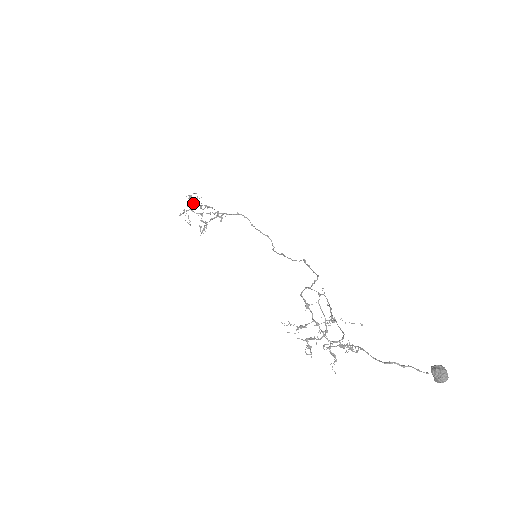
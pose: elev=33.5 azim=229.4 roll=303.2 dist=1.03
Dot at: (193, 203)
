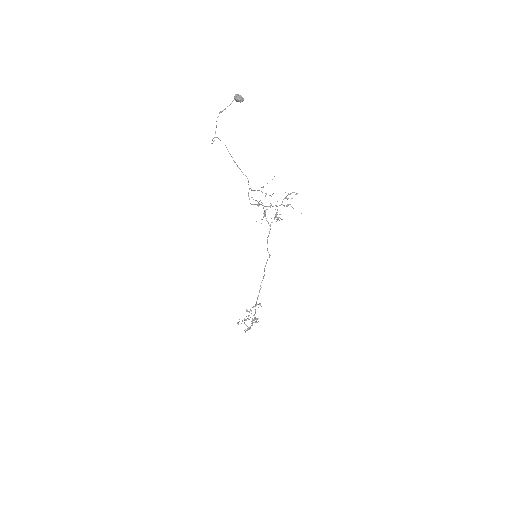
Dot at: occluded
